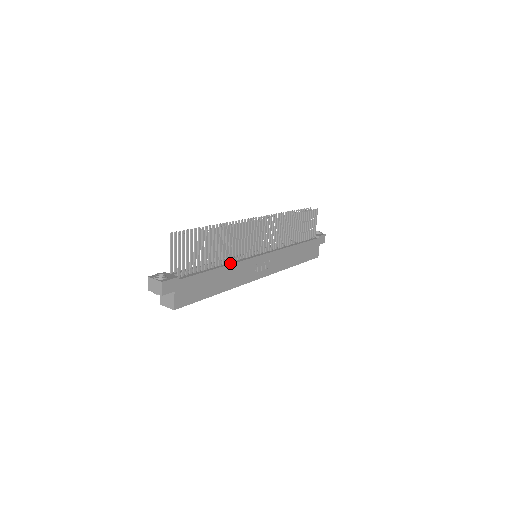
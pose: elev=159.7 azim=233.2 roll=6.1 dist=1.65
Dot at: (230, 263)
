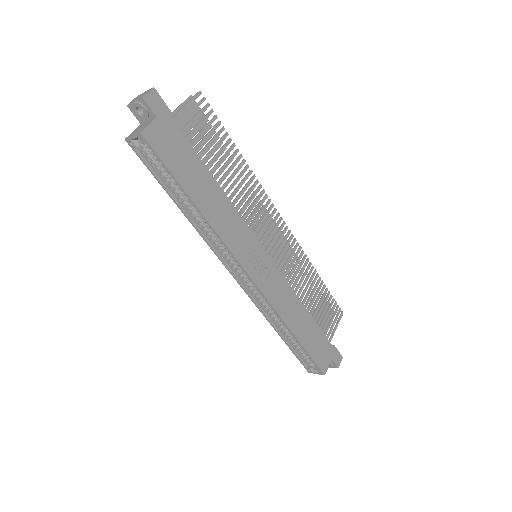
Dot at: (228, 200)
